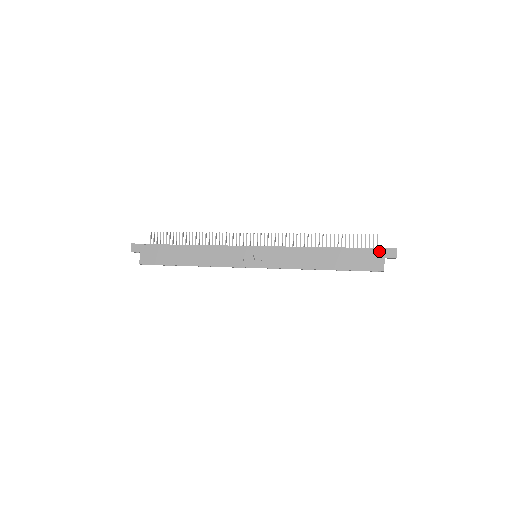
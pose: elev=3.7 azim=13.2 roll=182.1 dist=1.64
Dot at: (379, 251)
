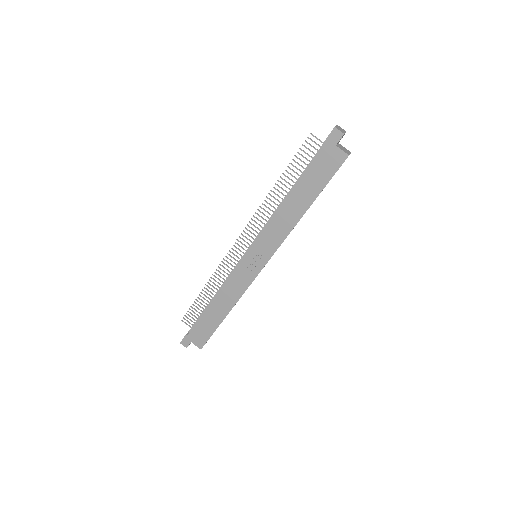
Dot at: (326, 146)
